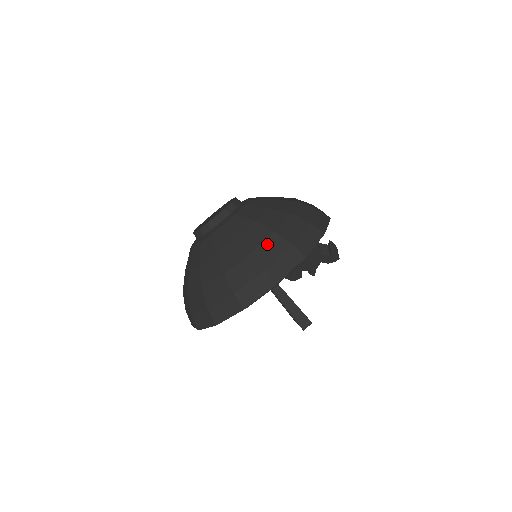
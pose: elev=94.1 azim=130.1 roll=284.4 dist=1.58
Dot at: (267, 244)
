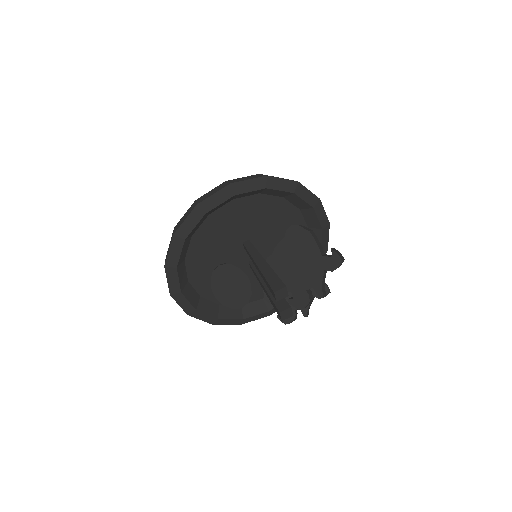
Dot at: occluded
